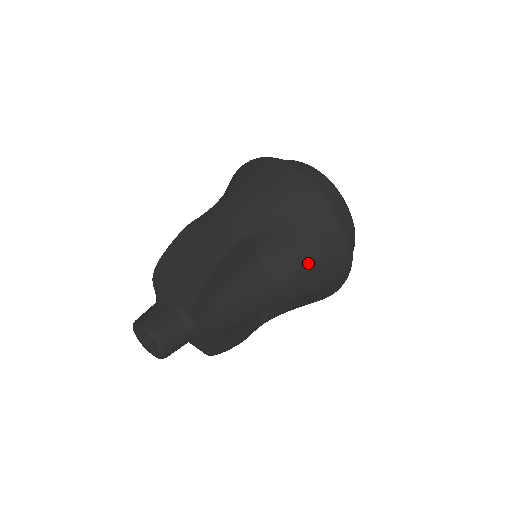
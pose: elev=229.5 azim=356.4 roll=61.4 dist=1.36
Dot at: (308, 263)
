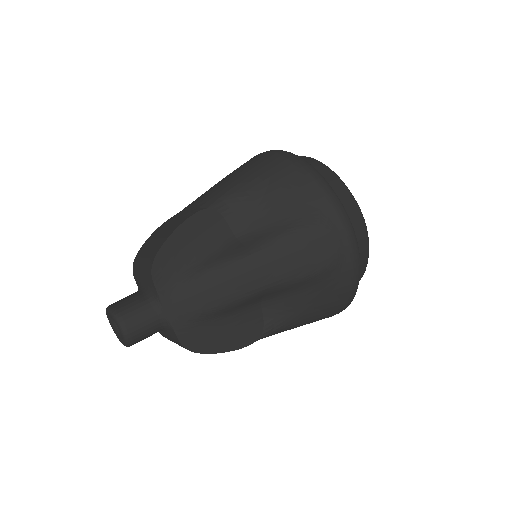
Dot at: (289, 231)
